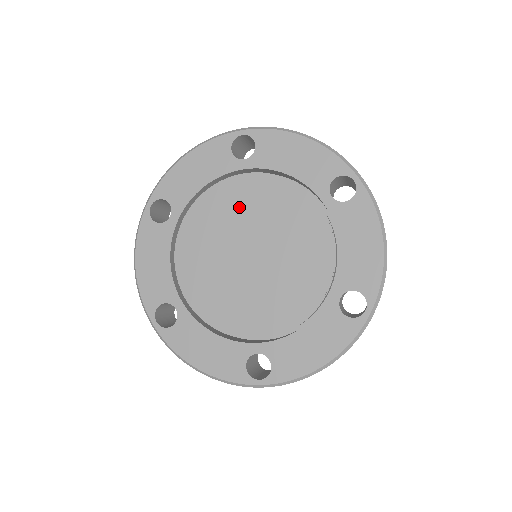
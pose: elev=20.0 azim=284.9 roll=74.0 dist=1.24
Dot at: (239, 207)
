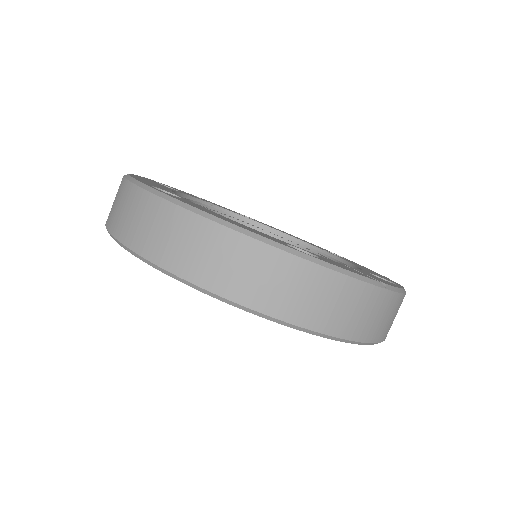
Dot at: occluded
